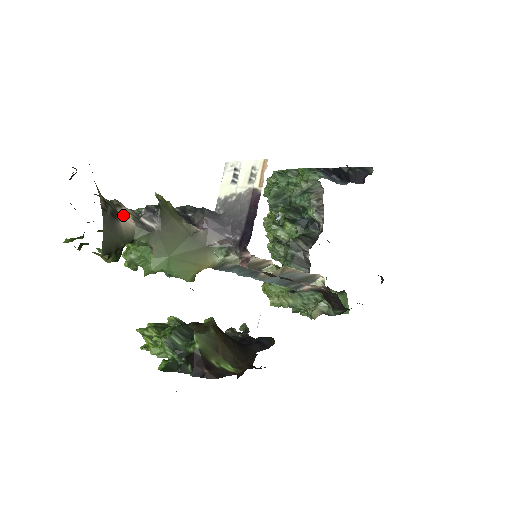
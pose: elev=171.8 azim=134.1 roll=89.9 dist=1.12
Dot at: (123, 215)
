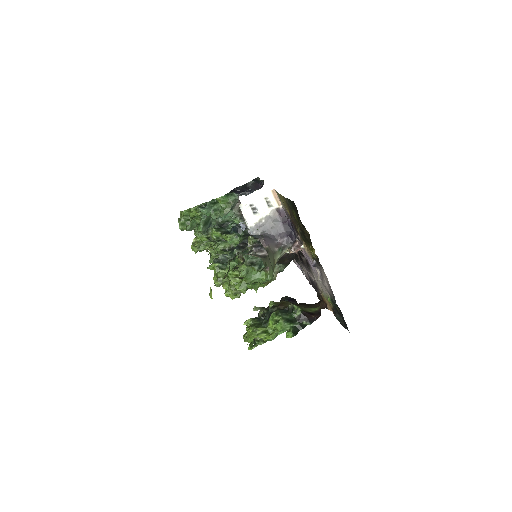
Dot at: occluded
